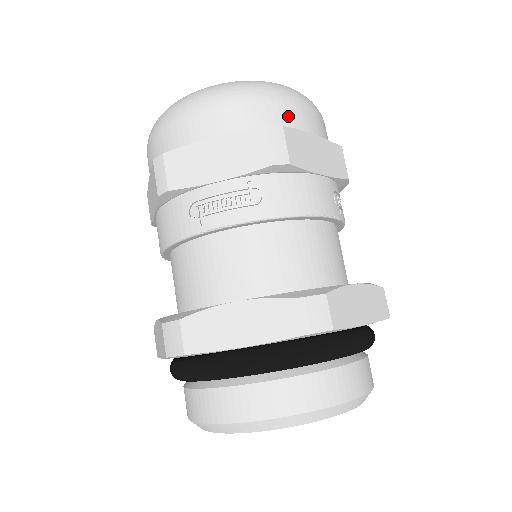
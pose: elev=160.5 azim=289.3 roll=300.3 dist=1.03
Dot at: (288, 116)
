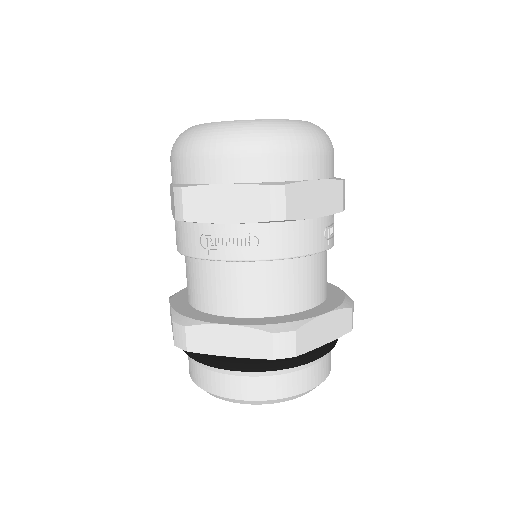
Dot at: (294, 167)
